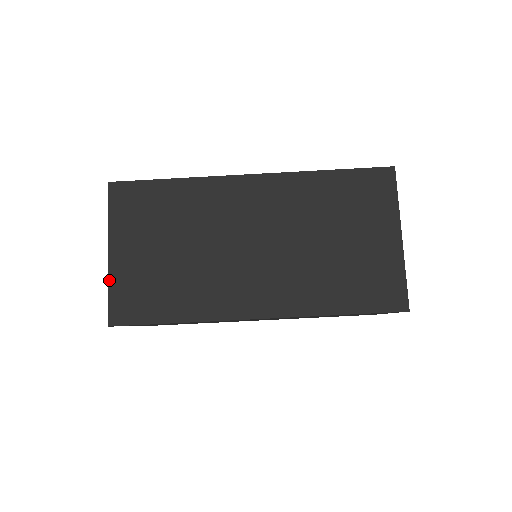
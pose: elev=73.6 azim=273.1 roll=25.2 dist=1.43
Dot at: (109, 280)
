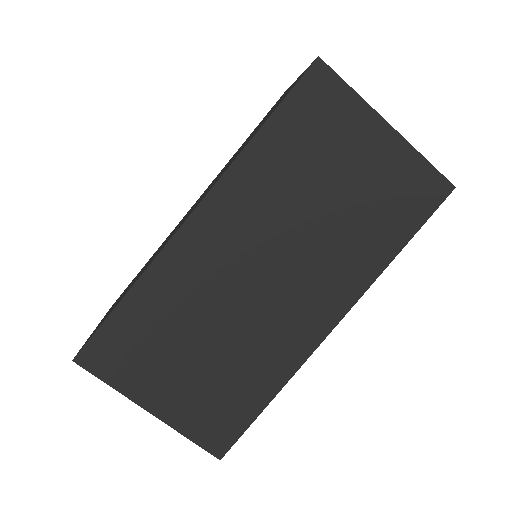
Dot at: (178, 430)
